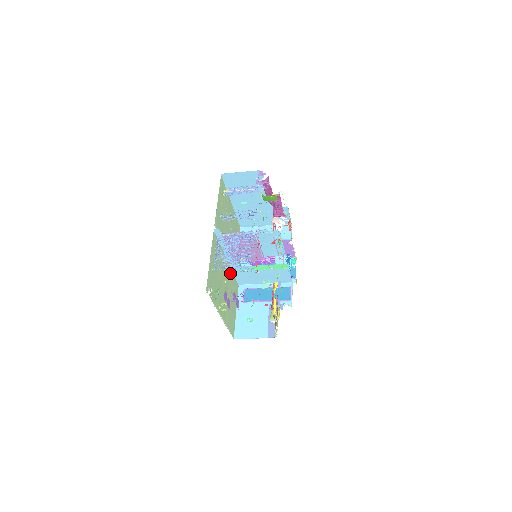
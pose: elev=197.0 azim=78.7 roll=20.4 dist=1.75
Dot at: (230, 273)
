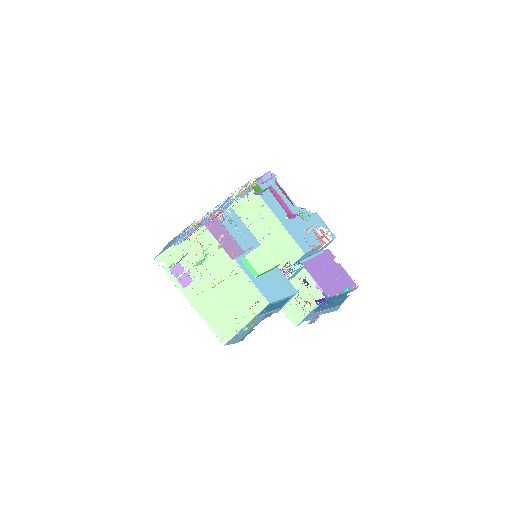
Dot at: (242, 279)
